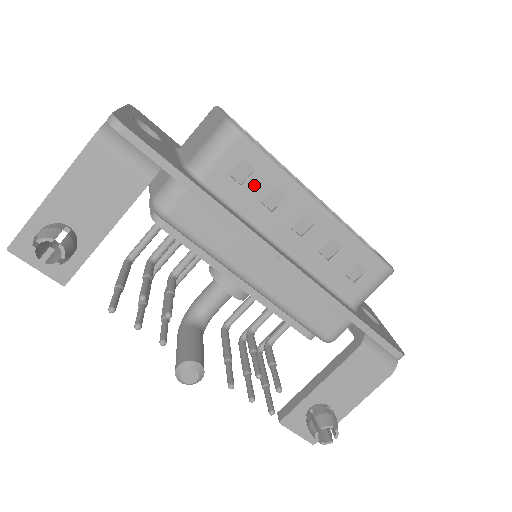
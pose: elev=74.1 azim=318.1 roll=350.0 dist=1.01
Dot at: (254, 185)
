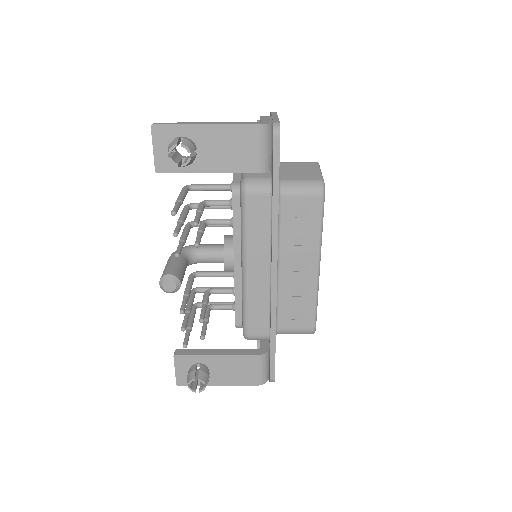
Dot at: (301, 224)
